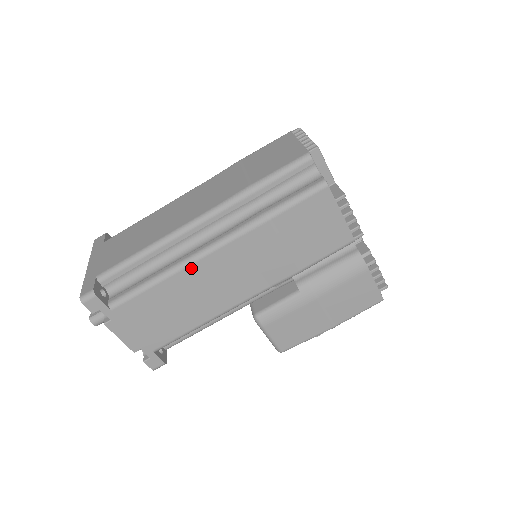
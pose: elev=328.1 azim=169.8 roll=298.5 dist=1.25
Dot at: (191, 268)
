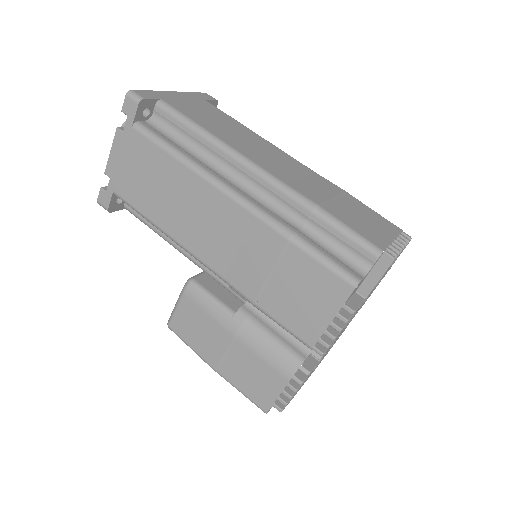
Dot at: (205, 184)
